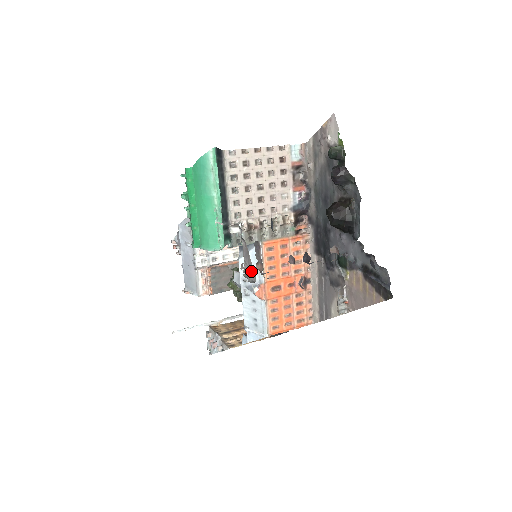
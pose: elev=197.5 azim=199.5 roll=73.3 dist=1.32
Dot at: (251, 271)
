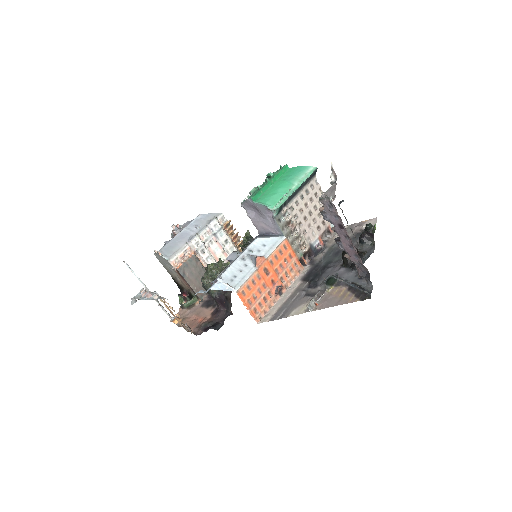
Dot at: occluded
